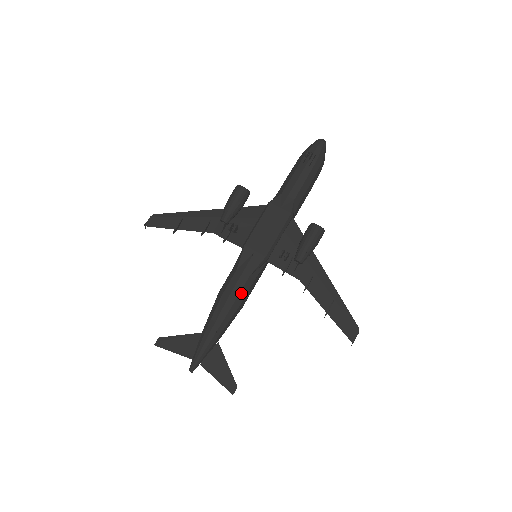
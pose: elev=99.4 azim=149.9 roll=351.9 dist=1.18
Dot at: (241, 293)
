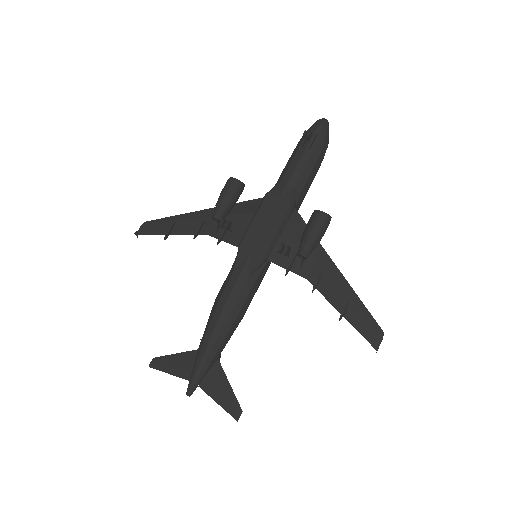
Dot at: (239, 299)
